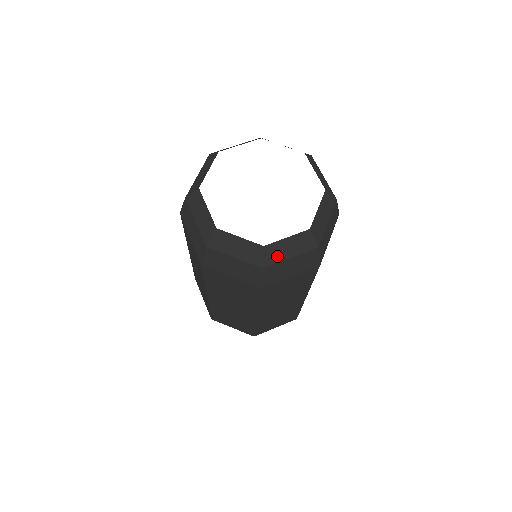
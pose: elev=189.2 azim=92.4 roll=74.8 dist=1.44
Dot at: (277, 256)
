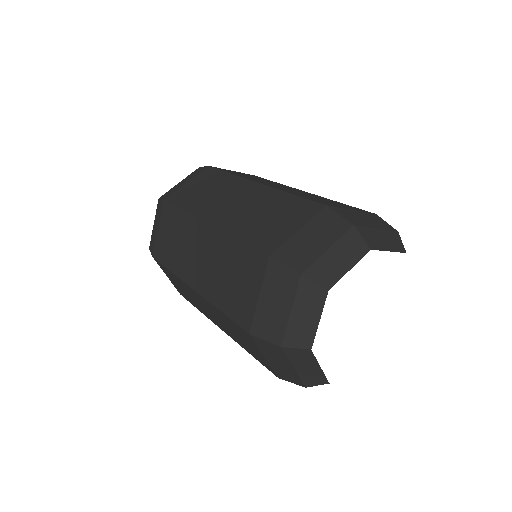
Dot at: occluded
